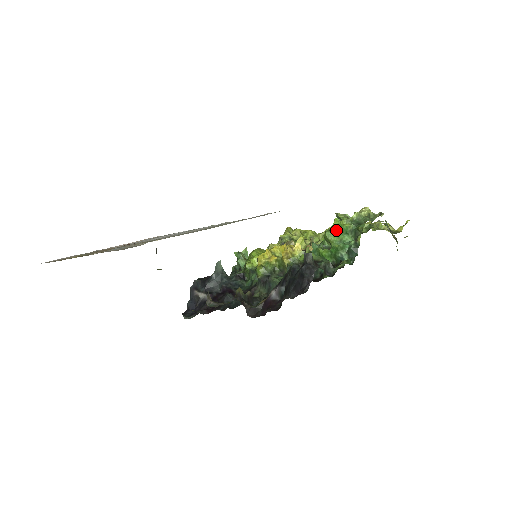
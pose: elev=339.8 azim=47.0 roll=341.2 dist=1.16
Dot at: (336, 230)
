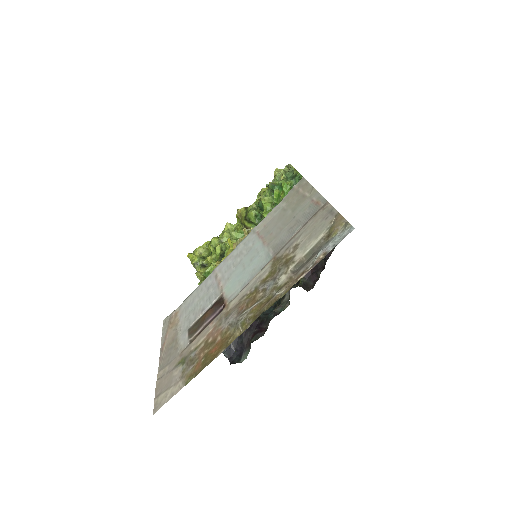
Dot at: (288, 191)
